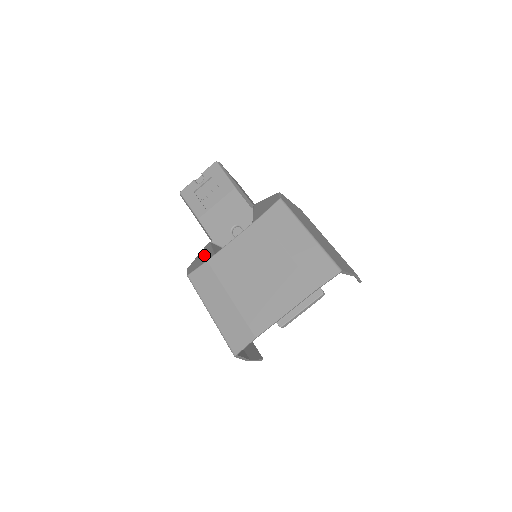
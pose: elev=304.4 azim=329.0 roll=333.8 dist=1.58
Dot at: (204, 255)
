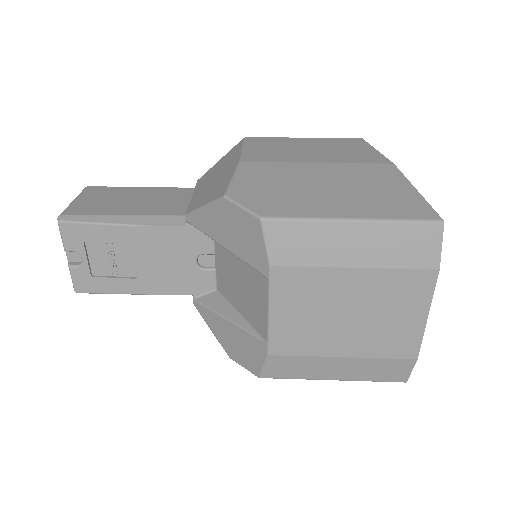
Dot at: (234, 337)
